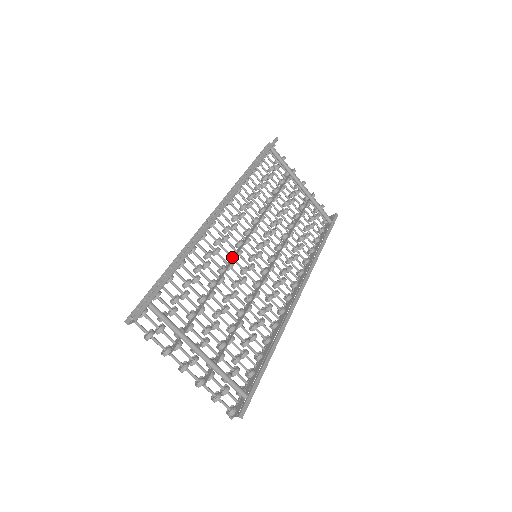
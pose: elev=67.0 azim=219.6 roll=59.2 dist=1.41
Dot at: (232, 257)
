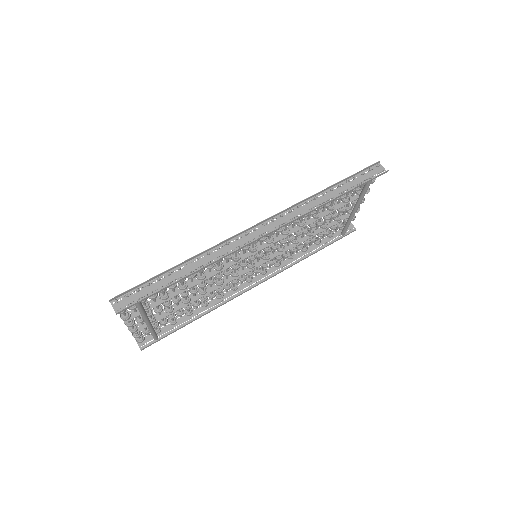
Dot at: (235, 261)
